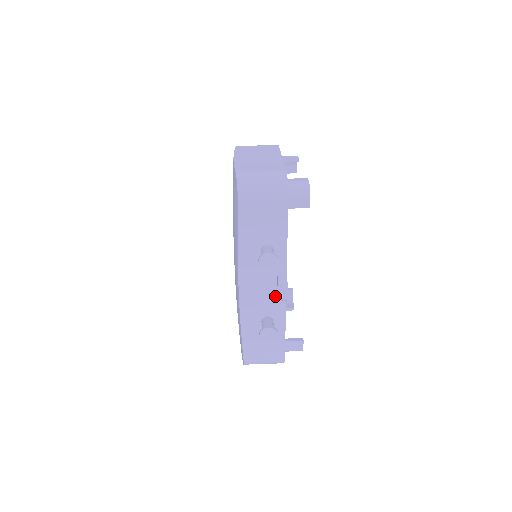
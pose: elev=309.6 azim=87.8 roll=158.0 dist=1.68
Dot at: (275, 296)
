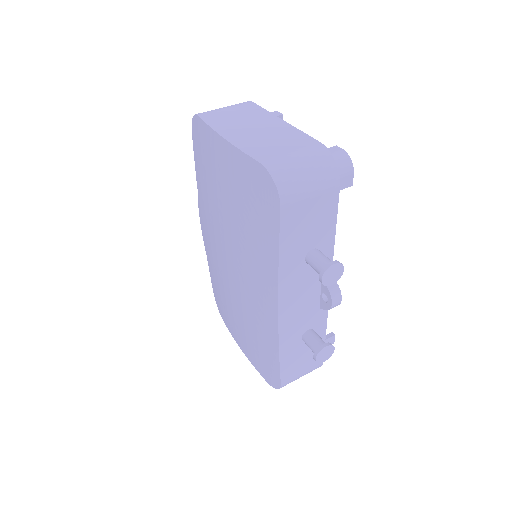
Dot at: (317, 304)
